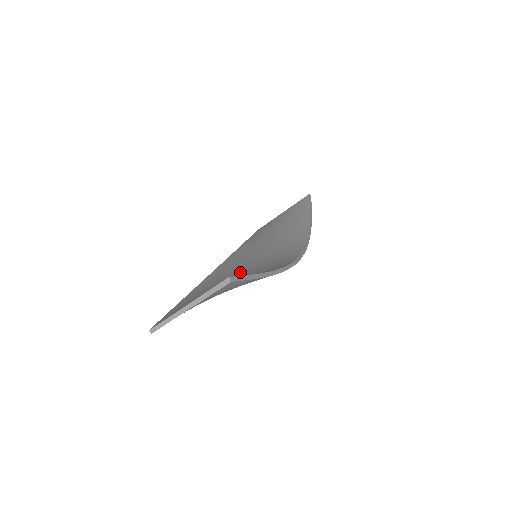
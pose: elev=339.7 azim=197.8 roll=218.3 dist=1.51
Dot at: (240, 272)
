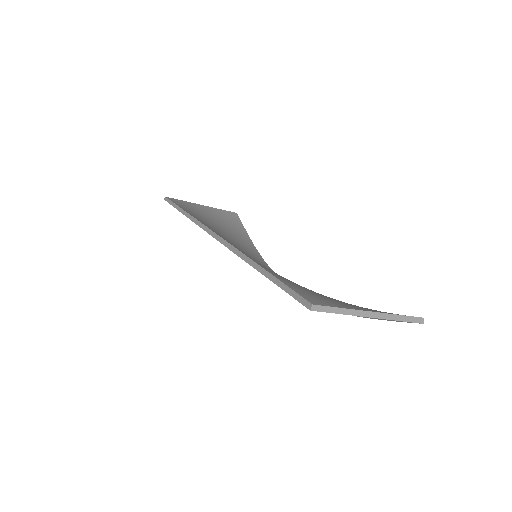
Dot at: occluded
